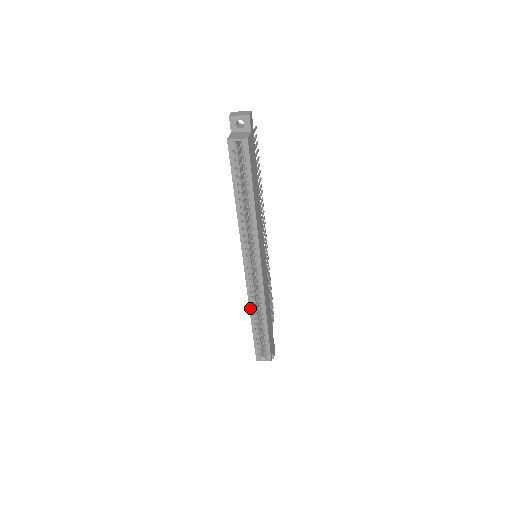
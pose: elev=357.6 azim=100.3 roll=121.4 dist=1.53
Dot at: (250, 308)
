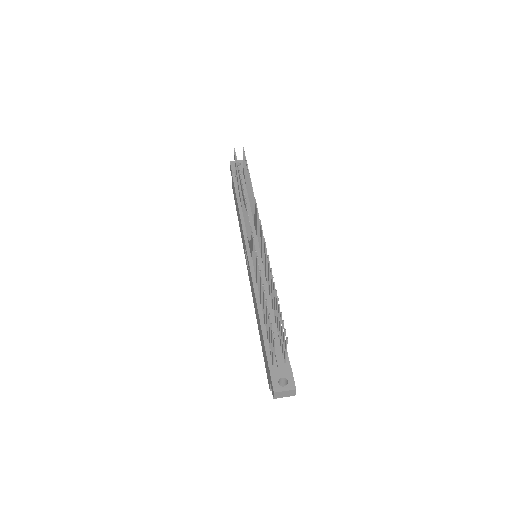
Dot at: occluded
